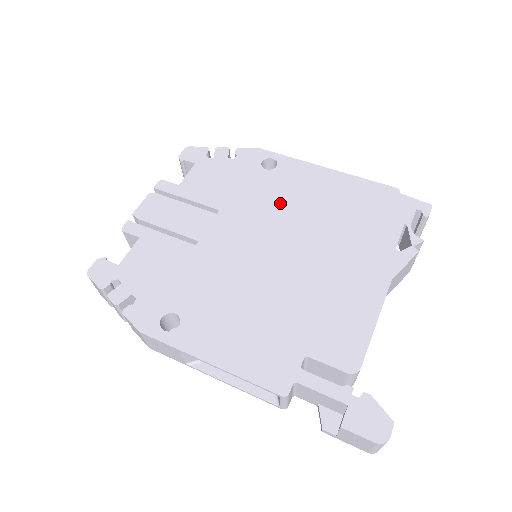
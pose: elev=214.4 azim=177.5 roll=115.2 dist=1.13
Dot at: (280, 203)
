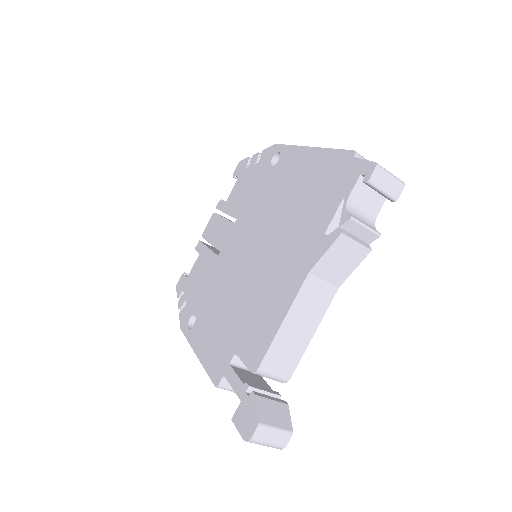
Dot at: (268, 201)
